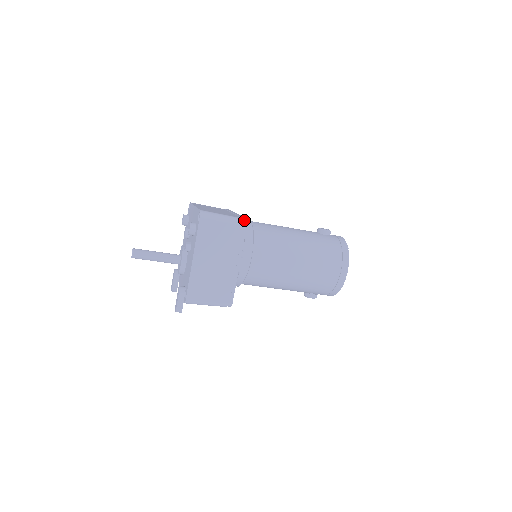
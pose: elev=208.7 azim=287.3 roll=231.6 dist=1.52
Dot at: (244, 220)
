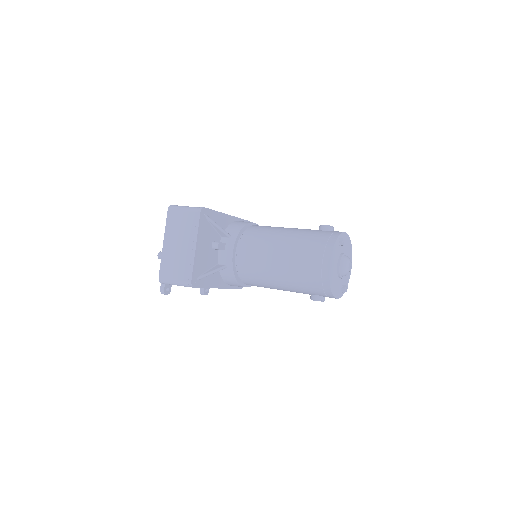
Dot at: (199, 208)
